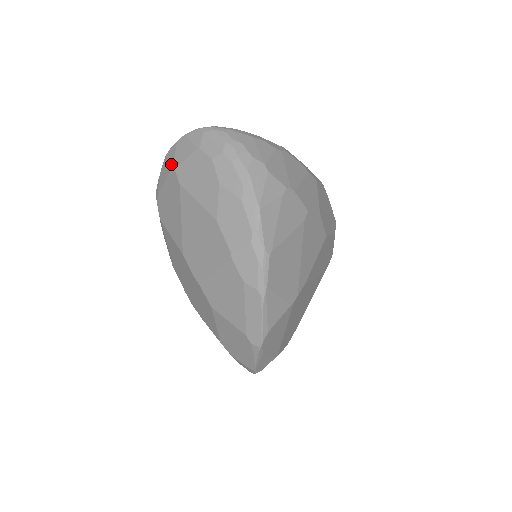
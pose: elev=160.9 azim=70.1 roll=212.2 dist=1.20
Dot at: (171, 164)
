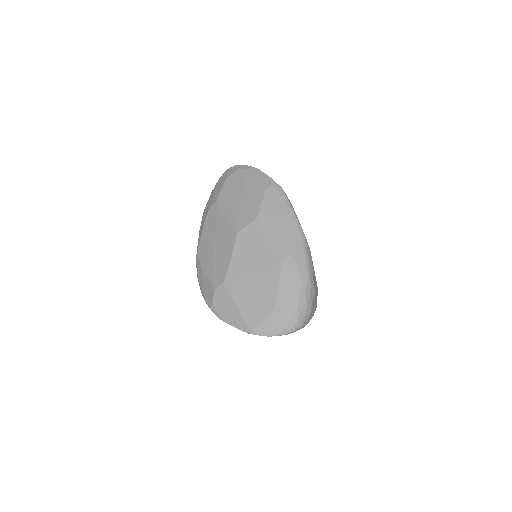
Dot at: occluded
